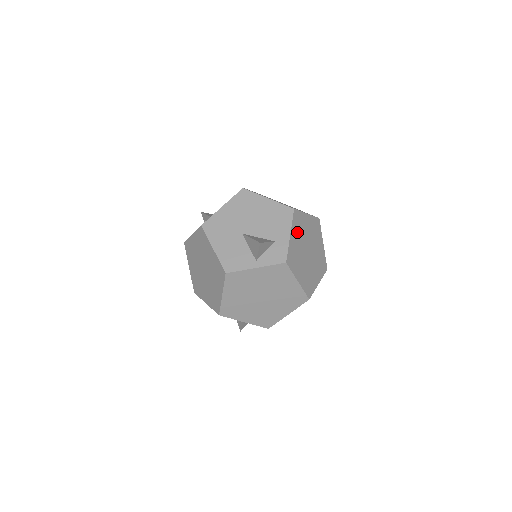
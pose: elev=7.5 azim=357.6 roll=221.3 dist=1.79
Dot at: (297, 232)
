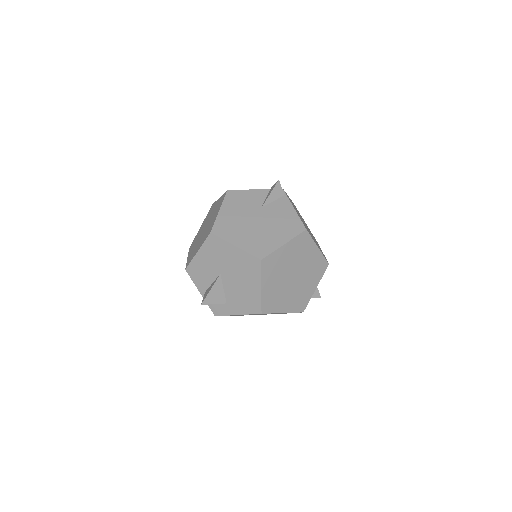
Dot at: (252, 314)
